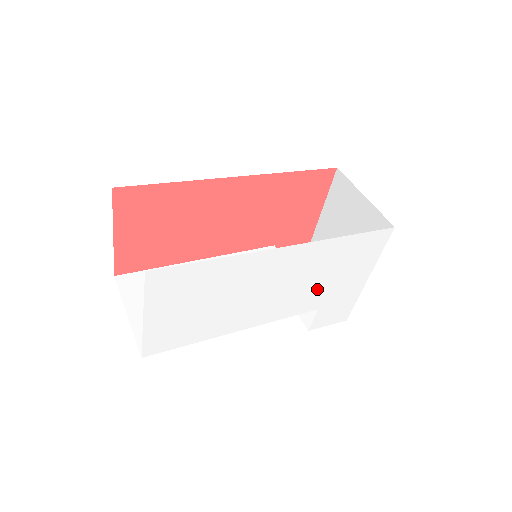
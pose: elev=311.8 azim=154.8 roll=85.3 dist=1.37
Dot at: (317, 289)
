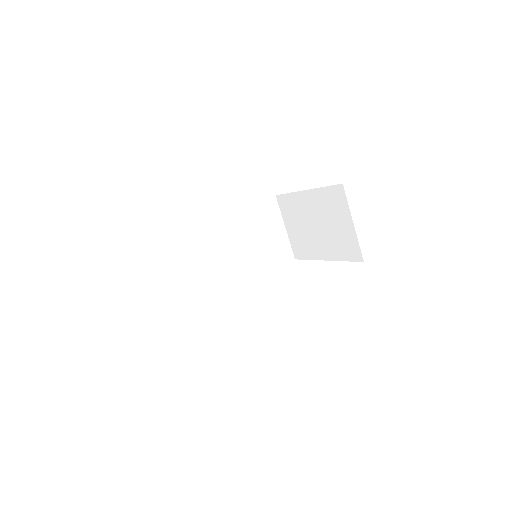
Dot at: occluded
